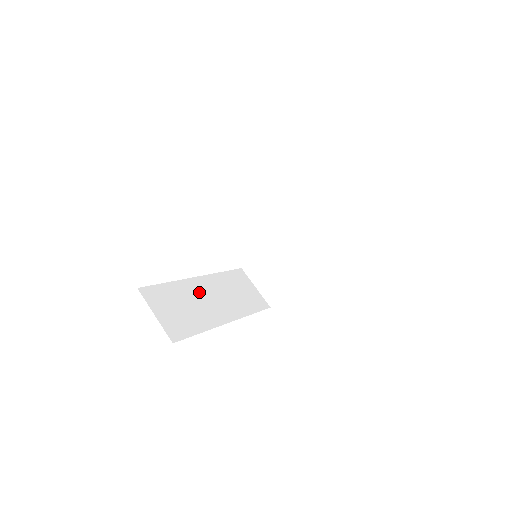
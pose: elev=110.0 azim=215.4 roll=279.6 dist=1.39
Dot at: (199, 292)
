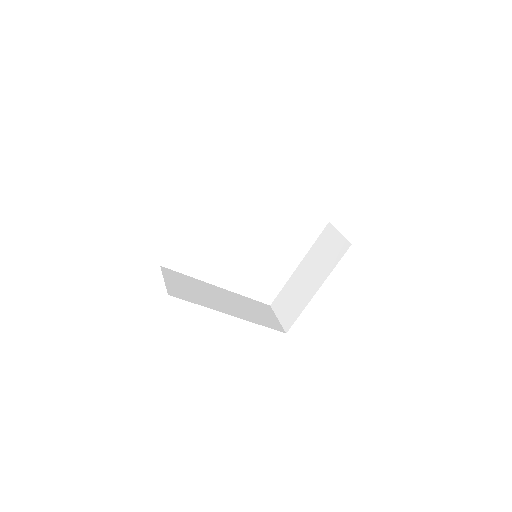
Dot at: (214, 292)
